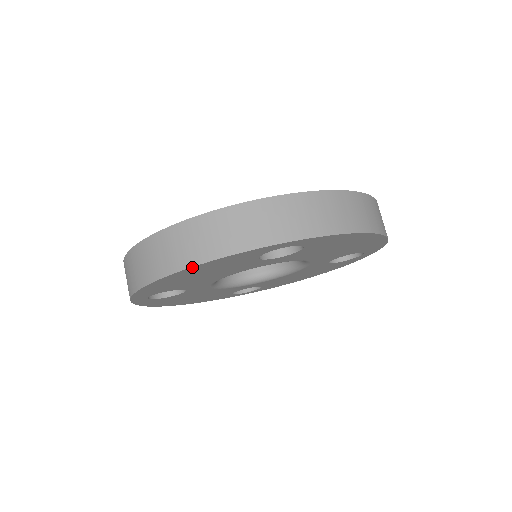
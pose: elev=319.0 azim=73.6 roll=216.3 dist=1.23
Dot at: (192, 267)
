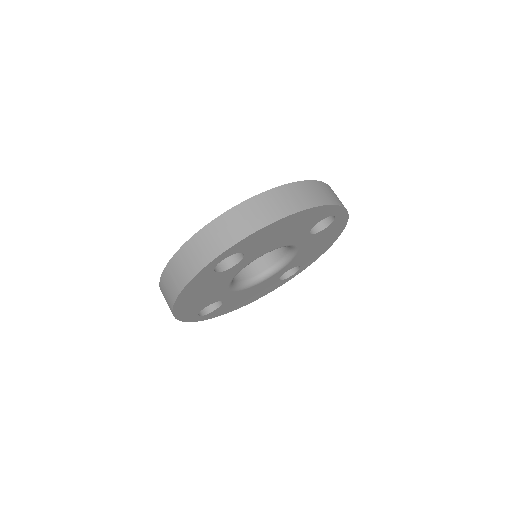
Dot at: (310, 208)
